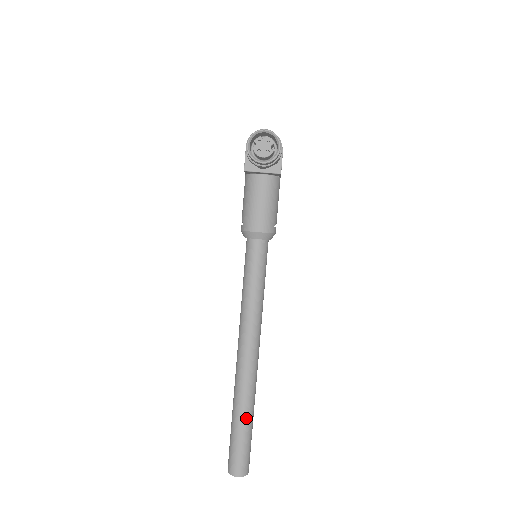
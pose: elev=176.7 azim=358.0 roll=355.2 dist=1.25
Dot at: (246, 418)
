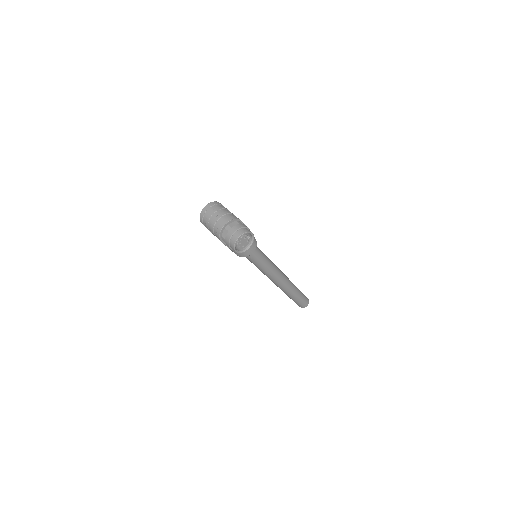
Dot at: (297, 293)
